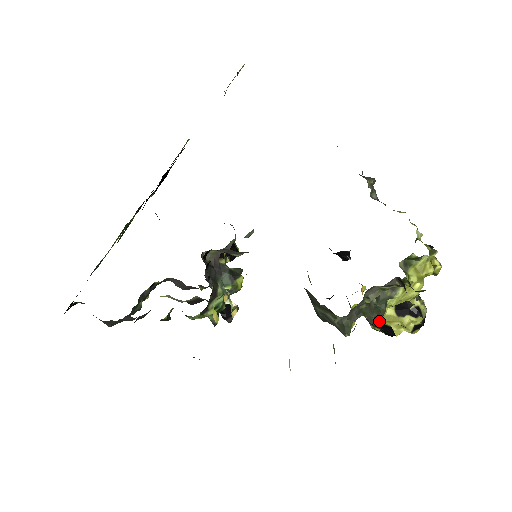
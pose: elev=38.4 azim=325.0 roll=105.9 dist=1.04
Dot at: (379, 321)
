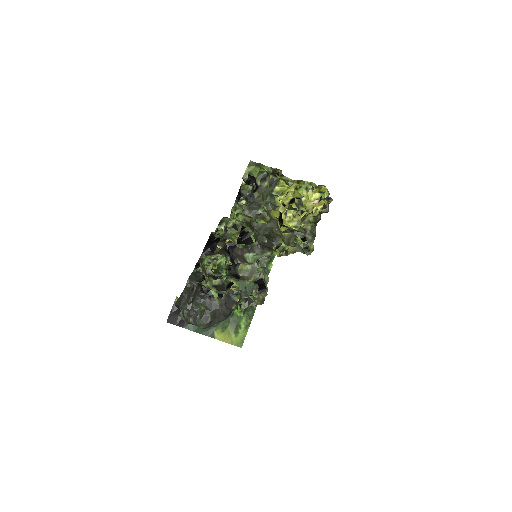
Dot at: (267, 203)
